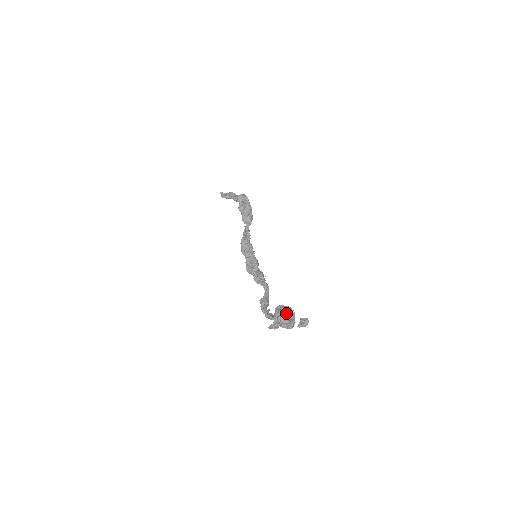
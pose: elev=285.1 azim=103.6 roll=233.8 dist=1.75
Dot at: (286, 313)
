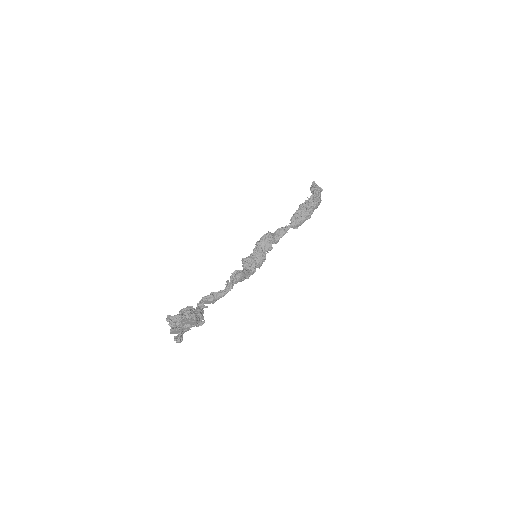
Dot at: (180, 317)
